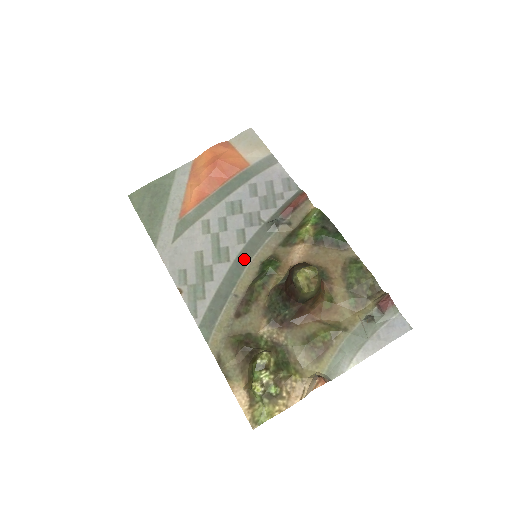
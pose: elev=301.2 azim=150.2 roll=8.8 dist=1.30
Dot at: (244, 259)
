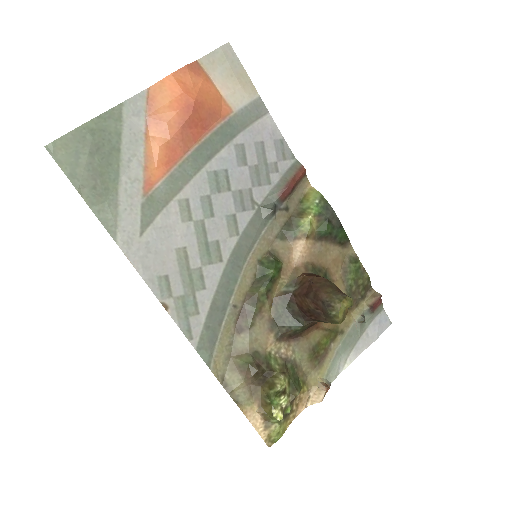
Dot at: (240, 258)
